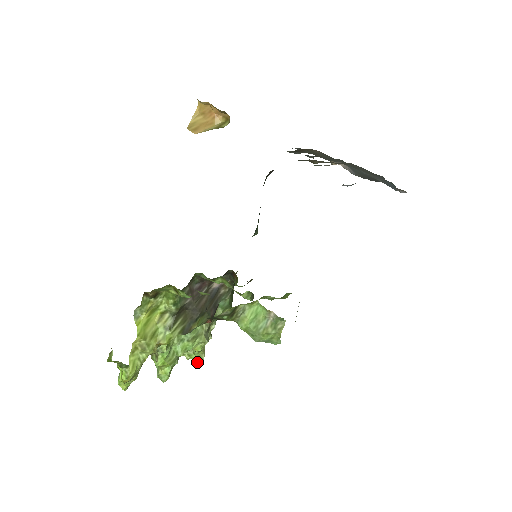
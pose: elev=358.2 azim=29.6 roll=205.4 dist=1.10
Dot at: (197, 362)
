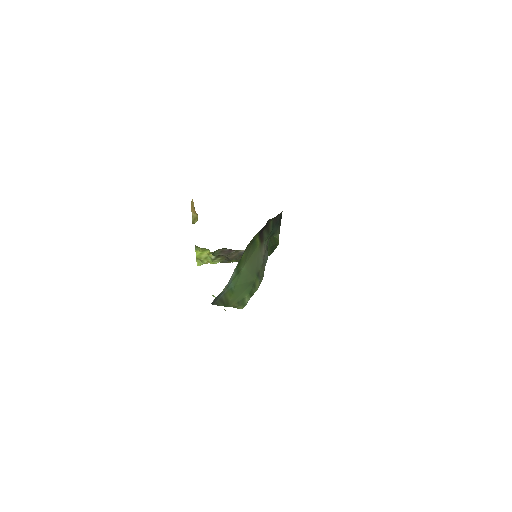
Dot at: occluded
